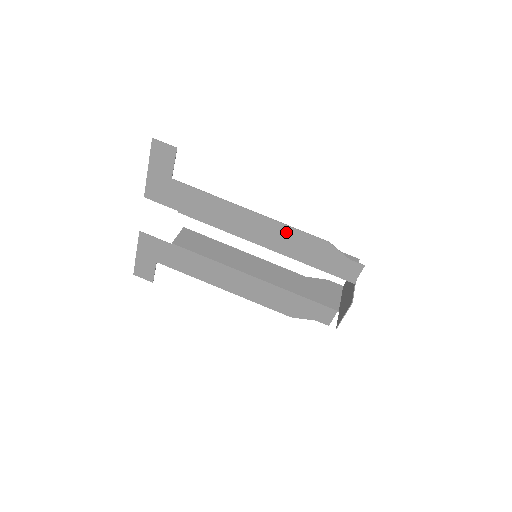
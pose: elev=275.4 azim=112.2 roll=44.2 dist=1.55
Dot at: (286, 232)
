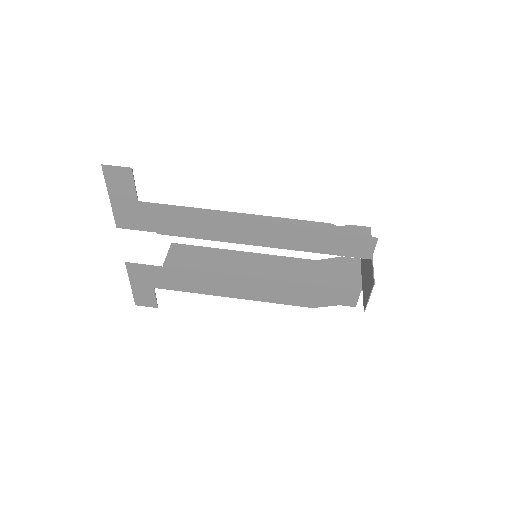
Dot at: (280, 225)
